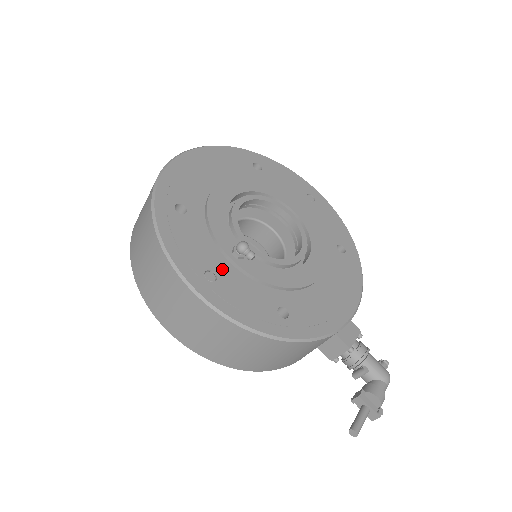
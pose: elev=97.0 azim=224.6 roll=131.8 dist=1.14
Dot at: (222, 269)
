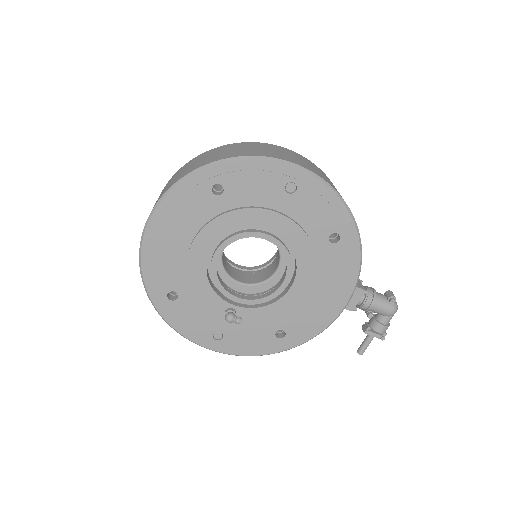
Dot at: (224, 327)
